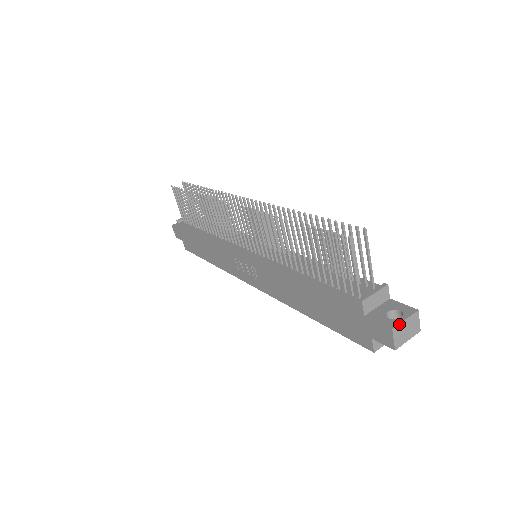
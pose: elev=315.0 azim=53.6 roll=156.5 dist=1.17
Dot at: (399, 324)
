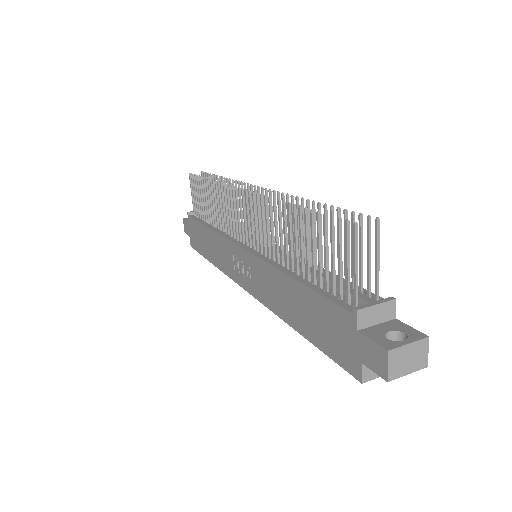
Dot at: (399, 347)
